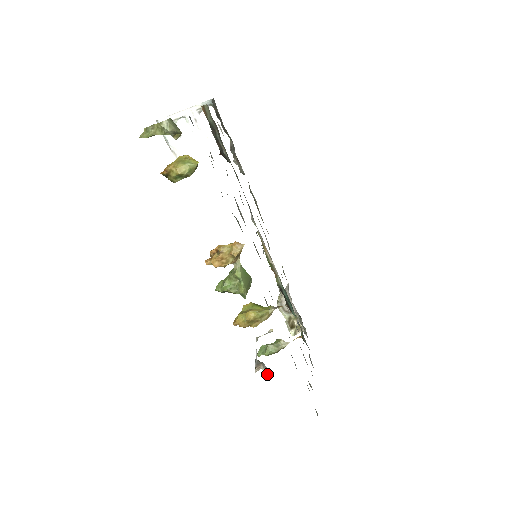
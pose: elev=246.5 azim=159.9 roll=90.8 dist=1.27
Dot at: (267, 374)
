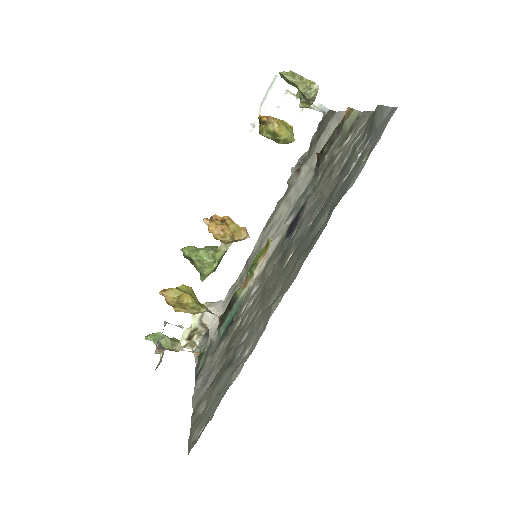
Dot at: (159, 363)
